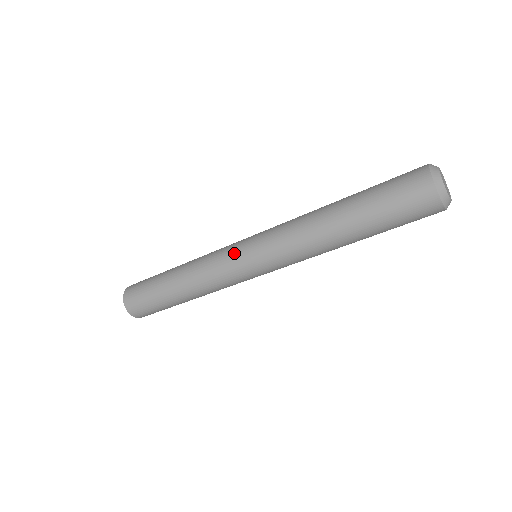
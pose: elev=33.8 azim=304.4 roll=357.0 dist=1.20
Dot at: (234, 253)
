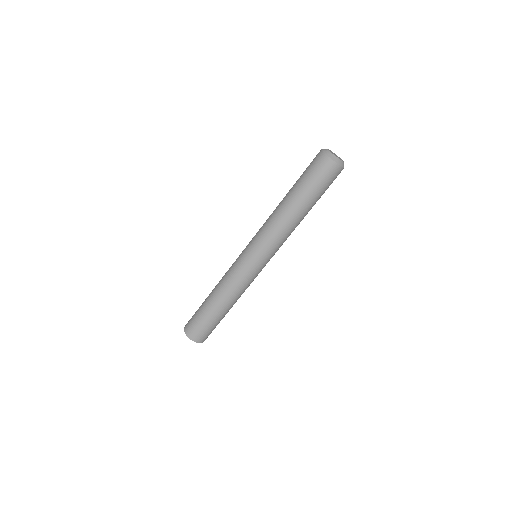
Dot at: occluded
